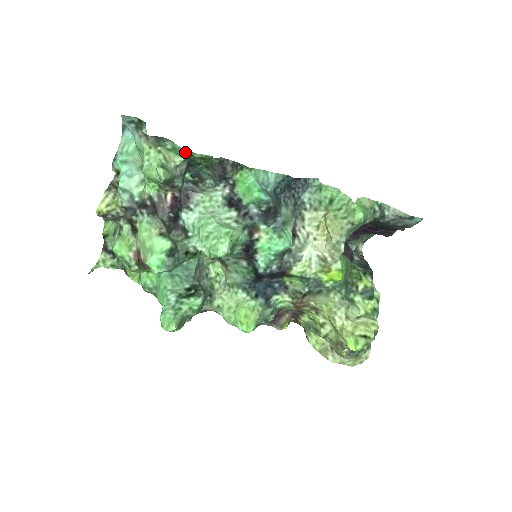
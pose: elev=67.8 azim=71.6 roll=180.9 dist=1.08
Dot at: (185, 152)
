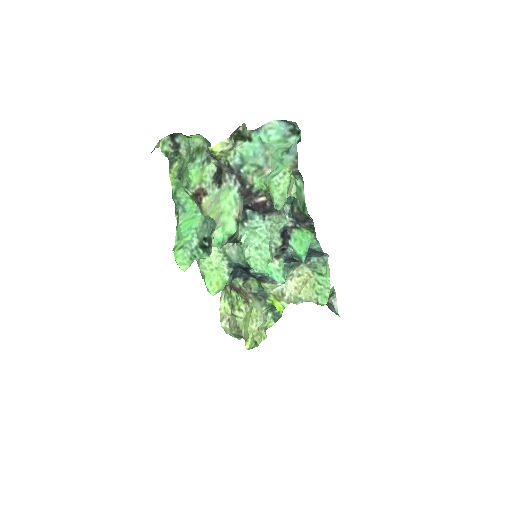
Dot at: (303, 202)
